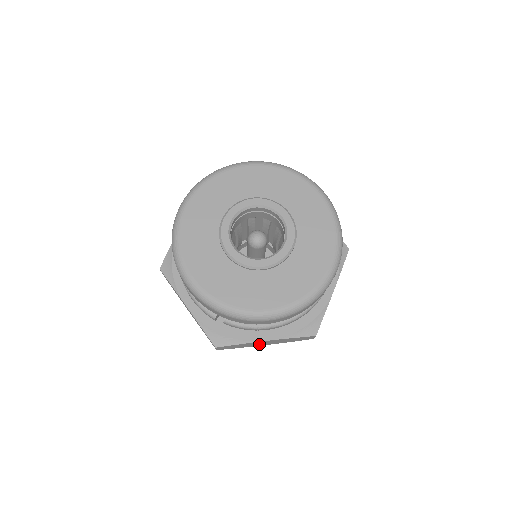
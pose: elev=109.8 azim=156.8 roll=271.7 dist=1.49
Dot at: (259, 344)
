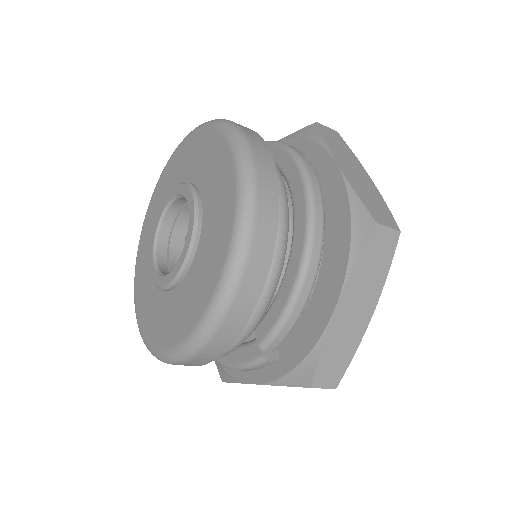
Dot at: (356, 322)
